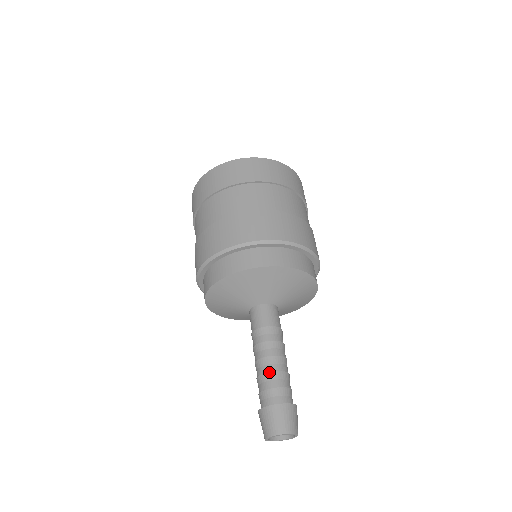
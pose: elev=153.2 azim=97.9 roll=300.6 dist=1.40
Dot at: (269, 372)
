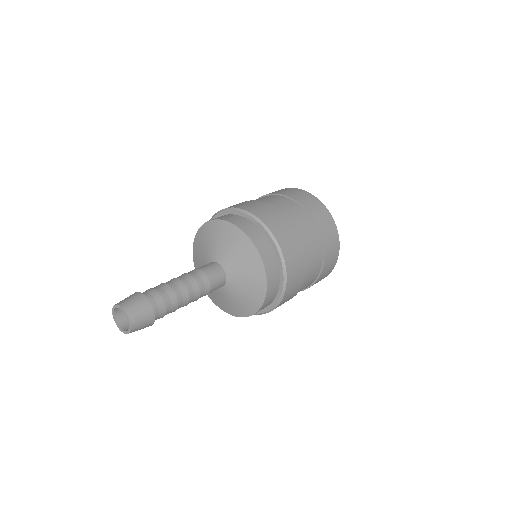
Dot at: (167, 284)
